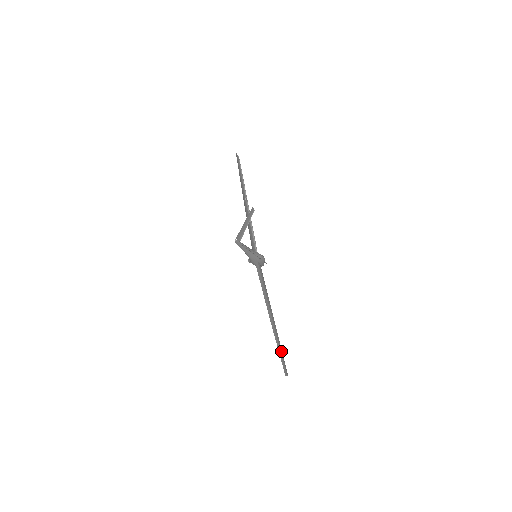
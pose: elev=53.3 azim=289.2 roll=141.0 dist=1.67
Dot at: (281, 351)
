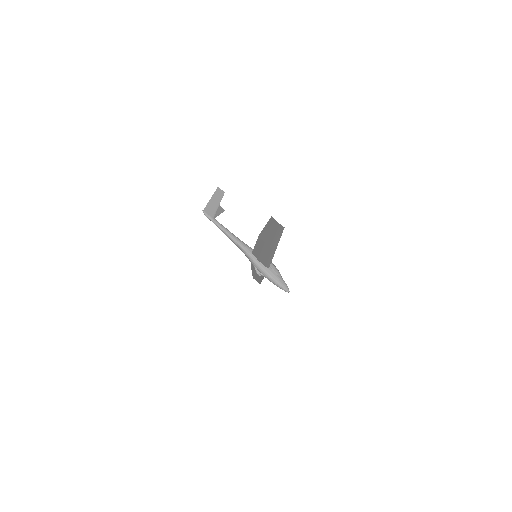
Dot at: (276, 233)
